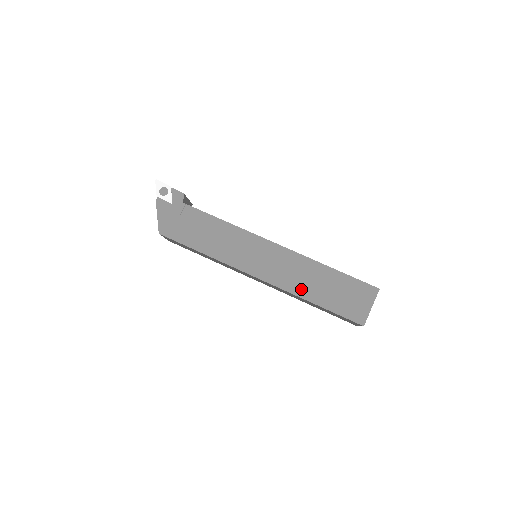
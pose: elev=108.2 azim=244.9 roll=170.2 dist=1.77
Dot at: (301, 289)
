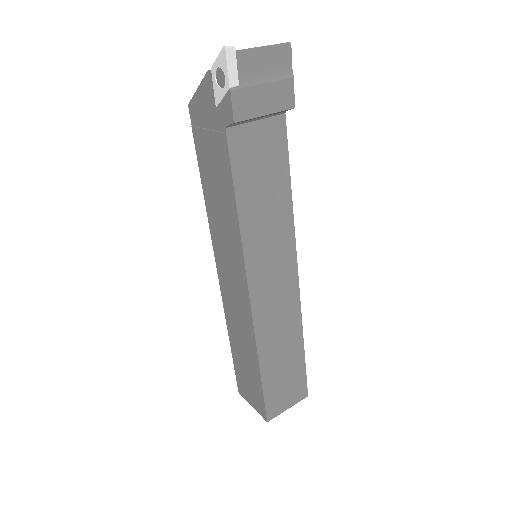
Dot at: (232, 328)
